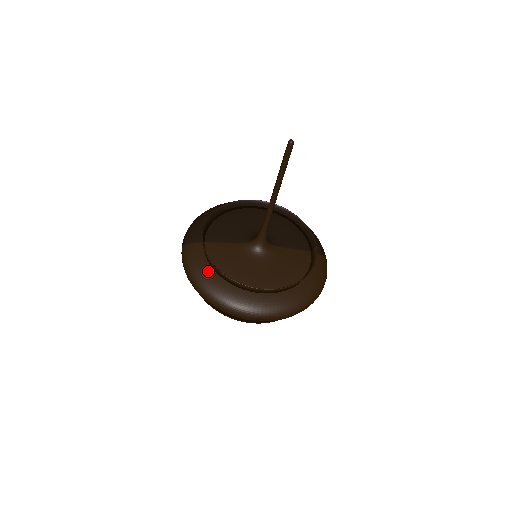
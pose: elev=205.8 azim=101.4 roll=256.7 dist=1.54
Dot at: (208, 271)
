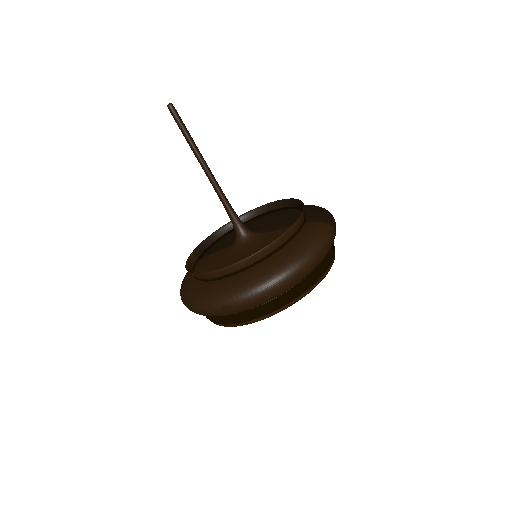
Dot at: (189, 280)
